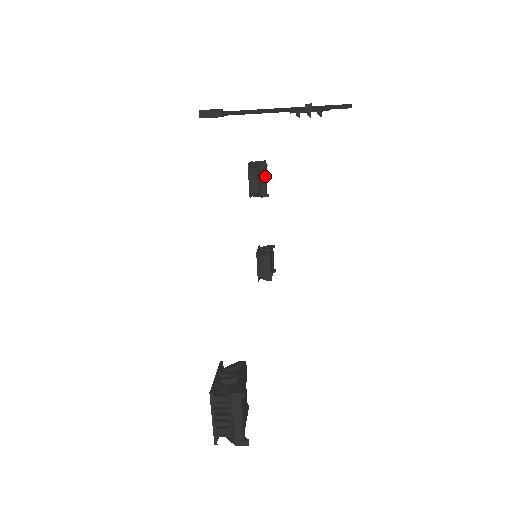
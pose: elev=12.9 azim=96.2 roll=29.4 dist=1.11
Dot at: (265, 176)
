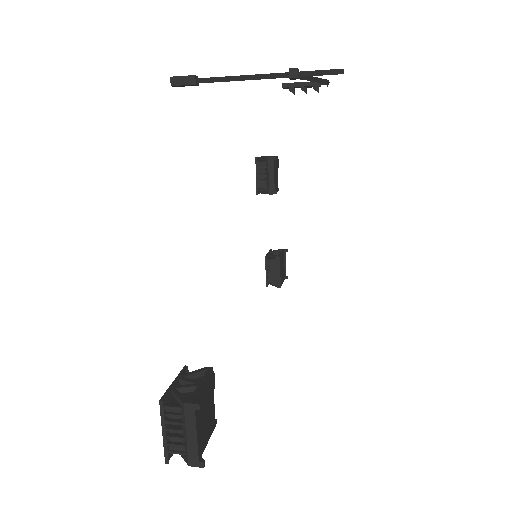
Dot at: (274, 171)
